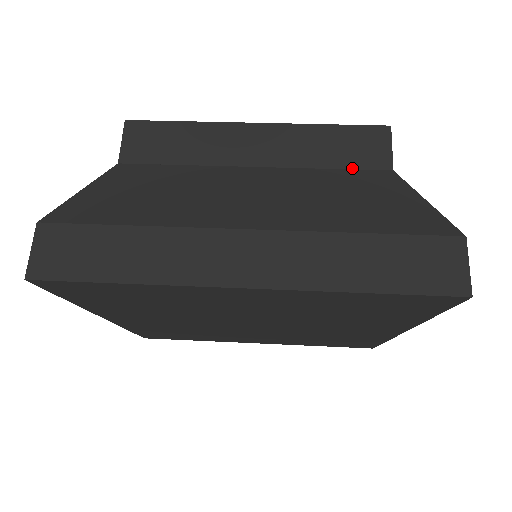
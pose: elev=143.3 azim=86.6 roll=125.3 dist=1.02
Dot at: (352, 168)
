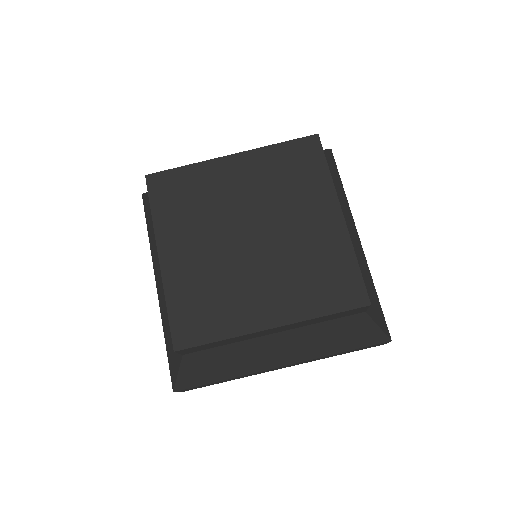
Dot at: (339, 318)
